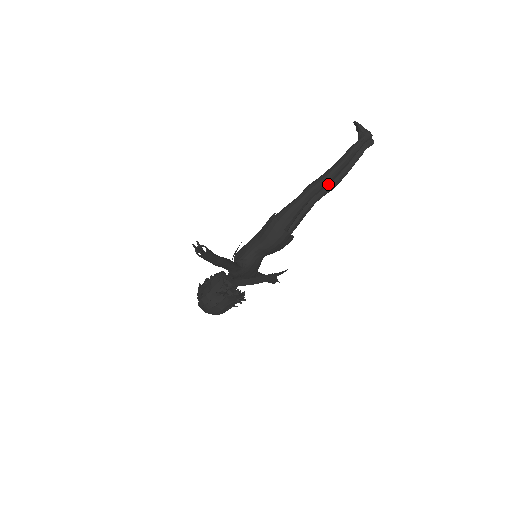
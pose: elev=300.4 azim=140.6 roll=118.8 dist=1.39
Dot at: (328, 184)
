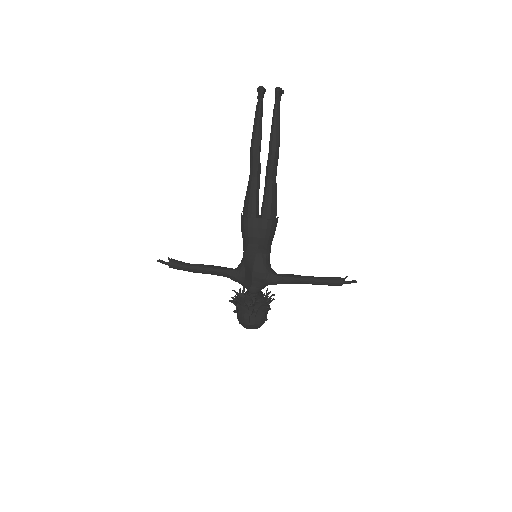
Dot at: (256, 154)
